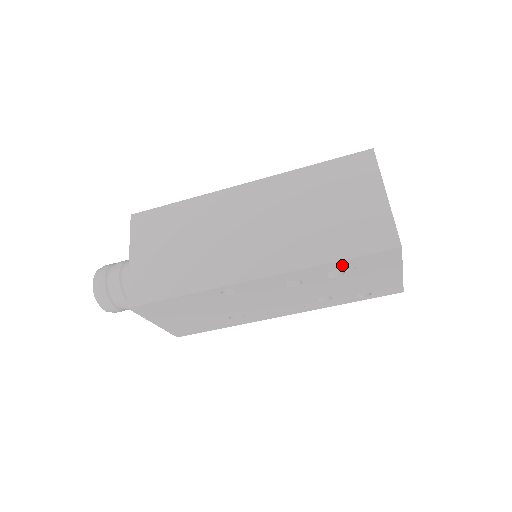
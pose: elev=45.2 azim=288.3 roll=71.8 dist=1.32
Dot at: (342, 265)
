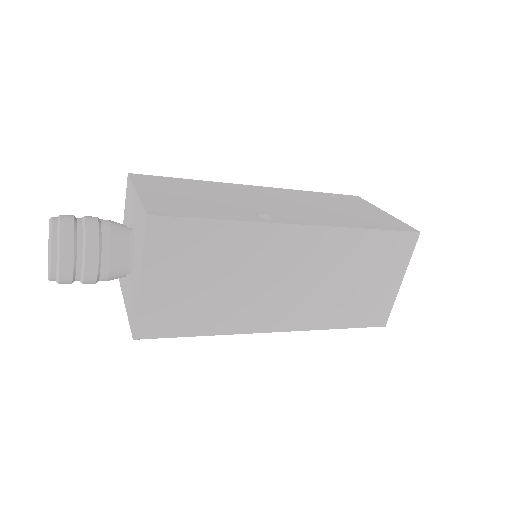
Dot at: occluded
